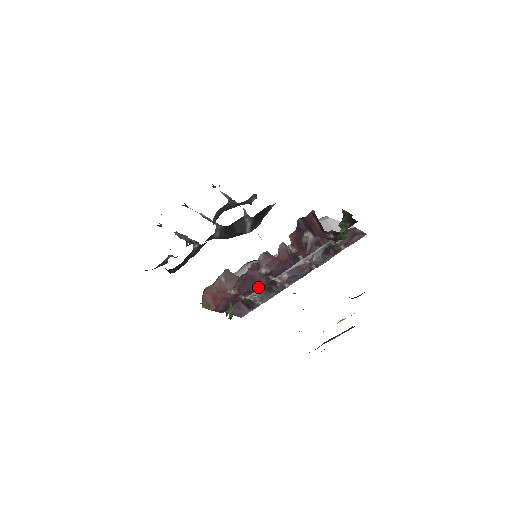
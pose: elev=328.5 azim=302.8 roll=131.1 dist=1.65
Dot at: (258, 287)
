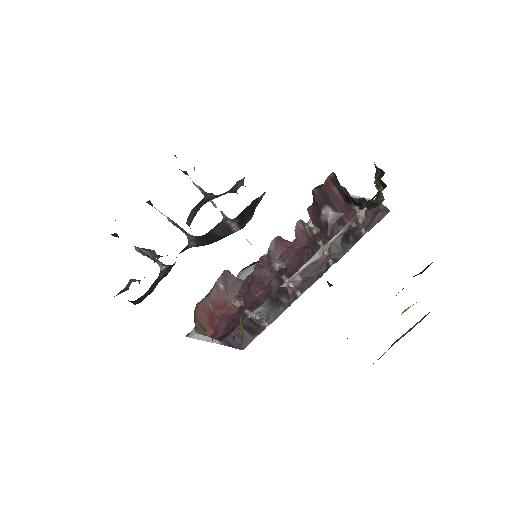
Dot at: (268, 294)
